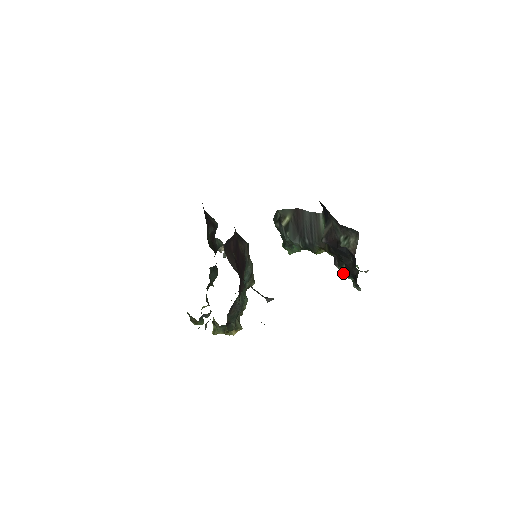
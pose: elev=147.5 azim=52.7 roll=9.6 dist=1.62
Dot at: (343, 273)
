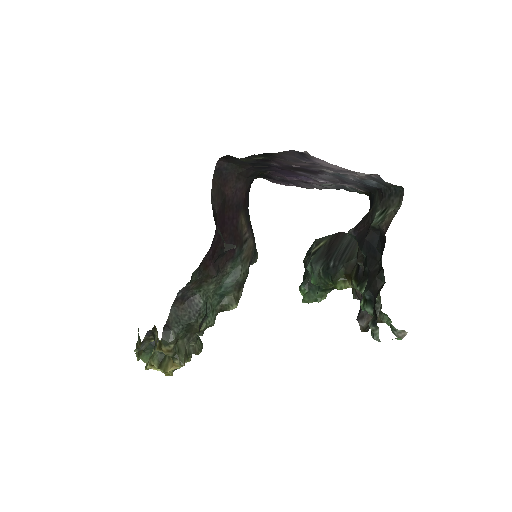
Dot at: (361, 302)
